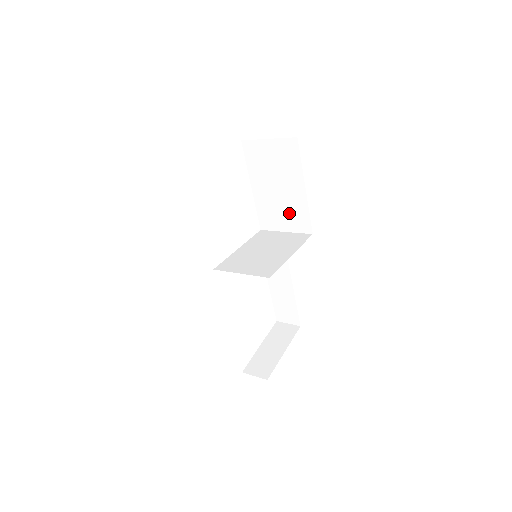
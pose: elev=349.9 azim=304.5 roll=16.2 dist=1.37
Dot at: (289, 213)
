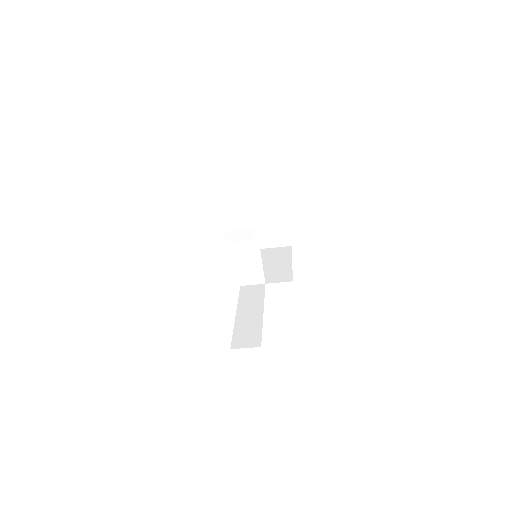
Dot at: (275, 274)
